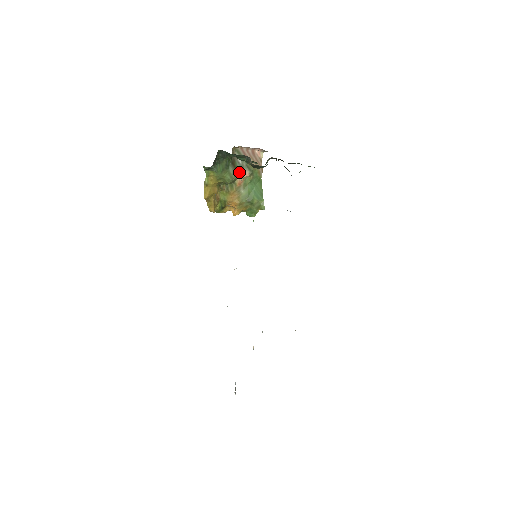
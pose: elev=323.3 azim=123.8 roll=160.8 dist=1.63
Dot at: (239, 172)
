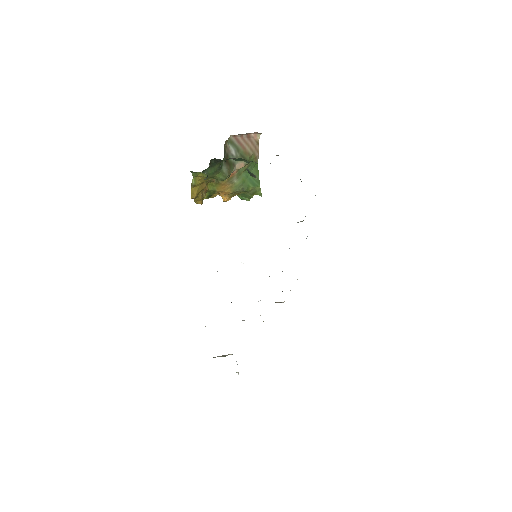
Dot at: (233, 166)
